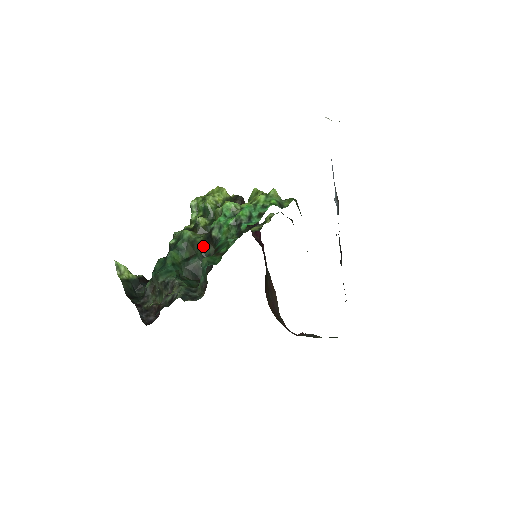
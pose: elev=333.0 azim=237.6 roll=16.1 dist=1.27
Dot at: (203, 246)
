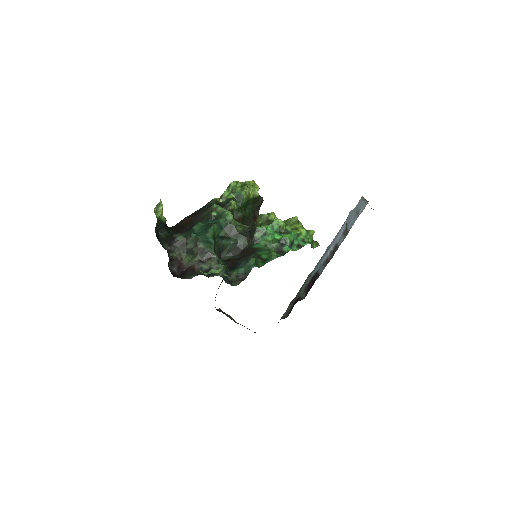
Dot at: (240, 236)
